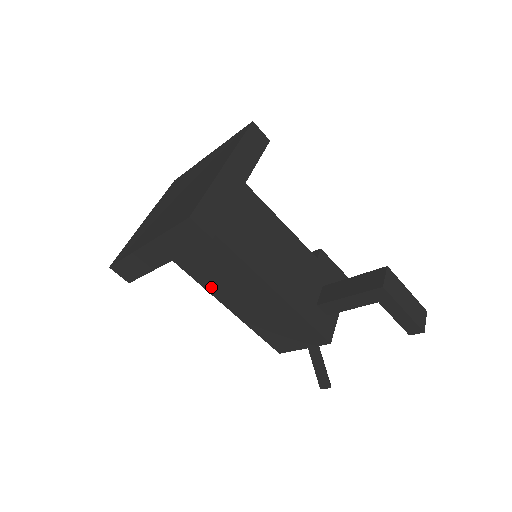
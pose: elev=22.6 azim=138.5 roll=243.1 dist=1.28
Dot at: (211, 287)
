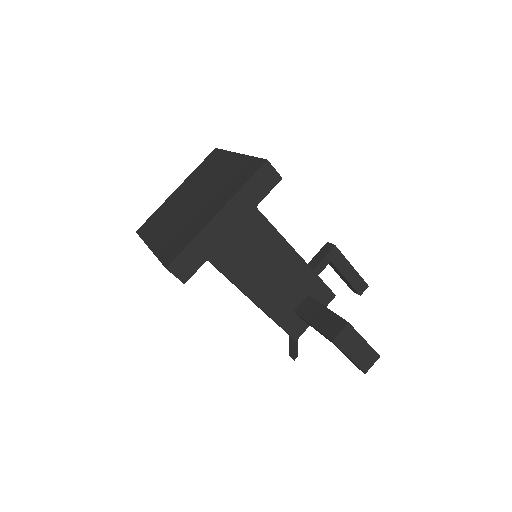
Dot at: occluded
